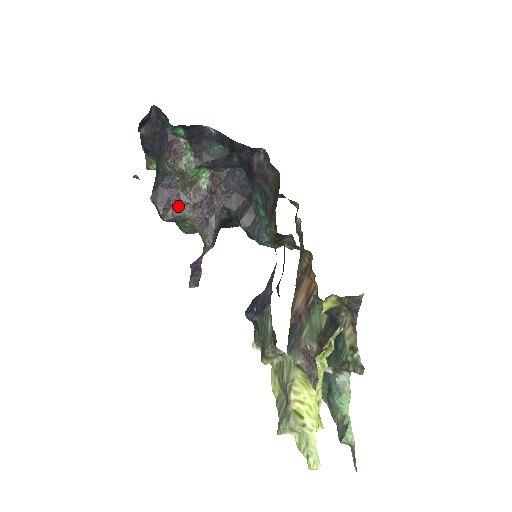
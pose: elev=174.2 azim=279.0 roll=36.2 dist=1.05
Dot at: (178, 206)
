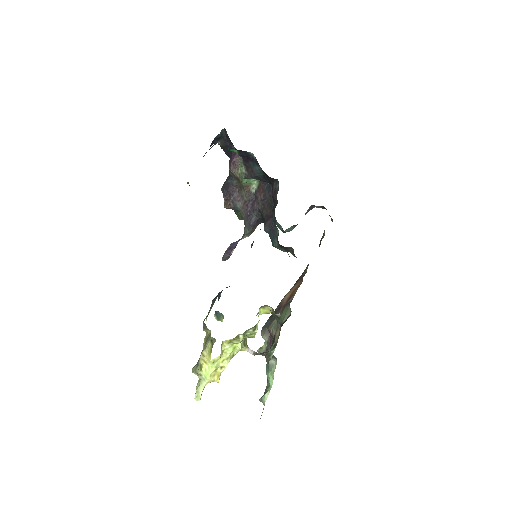
Dot at: (235, 200)
